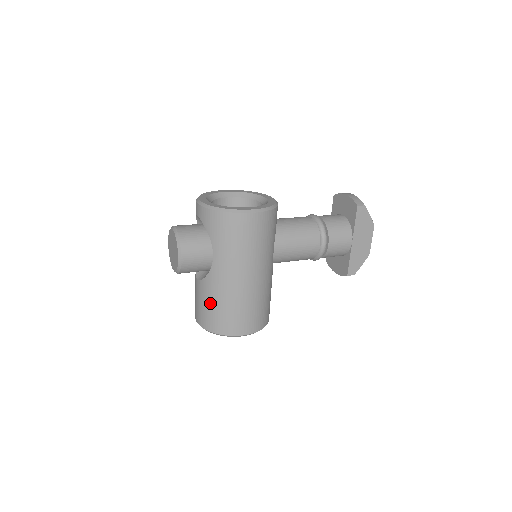
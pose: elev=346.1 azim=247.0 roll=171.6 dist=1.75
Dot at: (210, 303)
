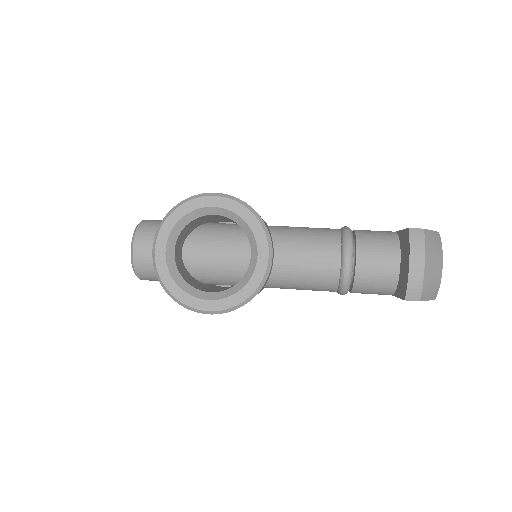
Dot at: occluded
